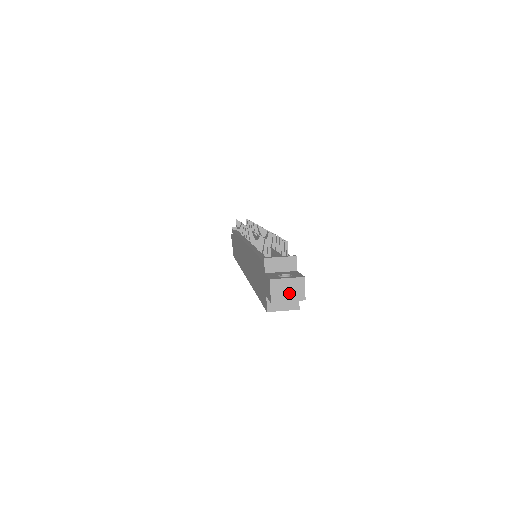
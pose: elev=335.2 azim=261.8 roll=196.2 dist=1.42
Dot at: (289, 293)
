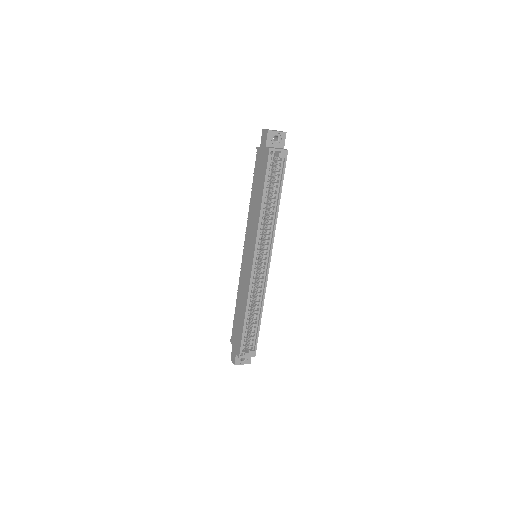
Dot at: (276, 131)
